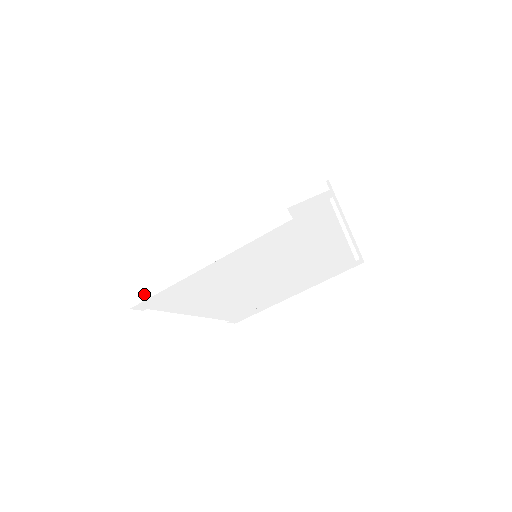
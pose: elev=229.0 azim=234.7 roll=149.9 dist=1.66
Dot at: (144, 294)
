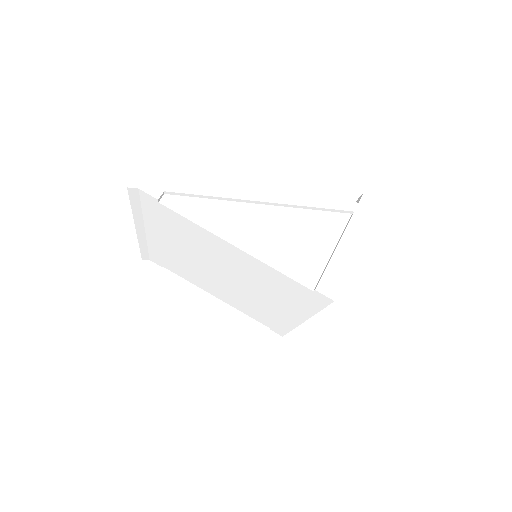
Dot at: occluded
